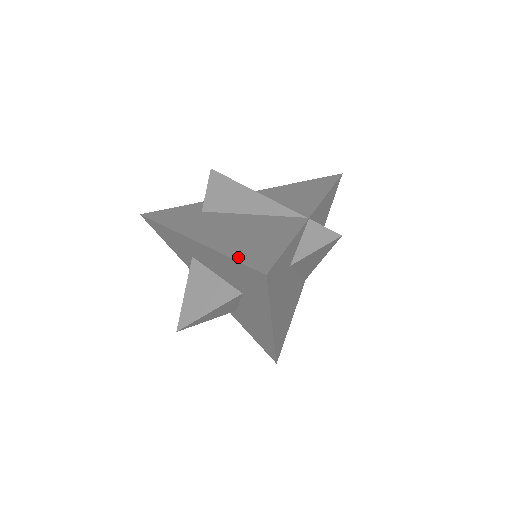
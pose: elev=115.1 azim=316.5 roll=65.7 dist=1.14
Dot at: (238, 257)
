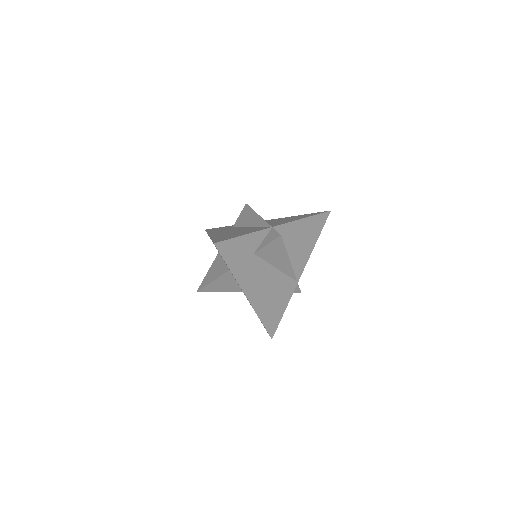
Dot at: (215, 239)
